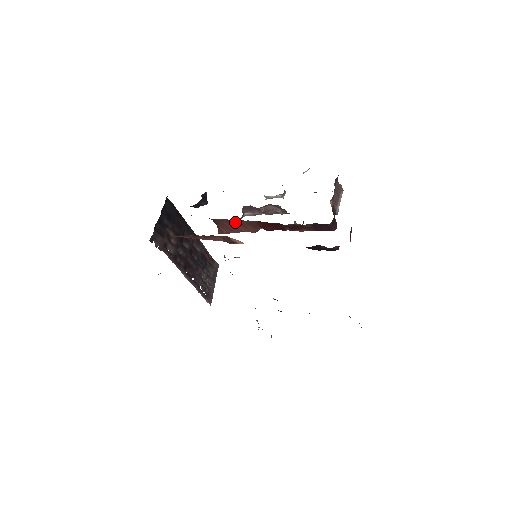
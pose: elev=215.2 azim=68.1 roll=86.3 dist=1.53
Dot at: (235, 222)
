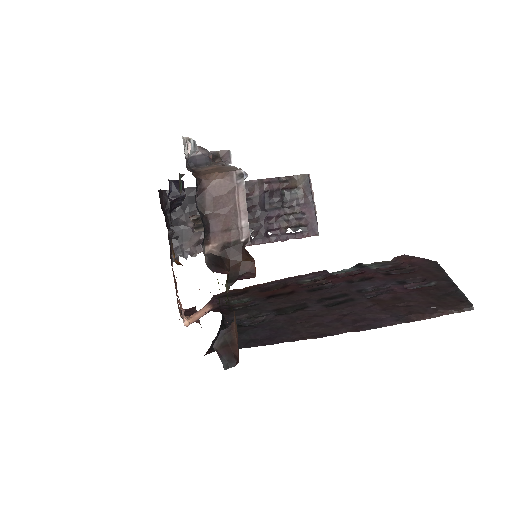
Dot at: occluded
